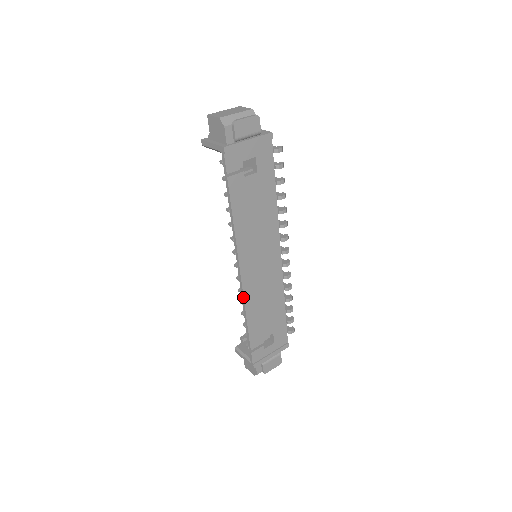
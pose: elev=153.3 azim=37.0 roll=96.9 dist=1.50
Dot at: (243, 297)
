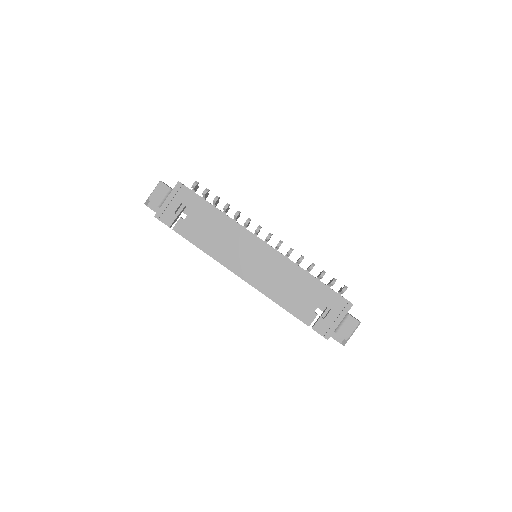
Dot at: (259, 291)
